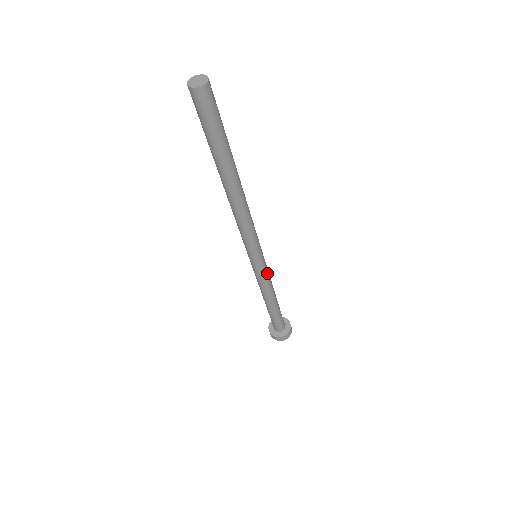
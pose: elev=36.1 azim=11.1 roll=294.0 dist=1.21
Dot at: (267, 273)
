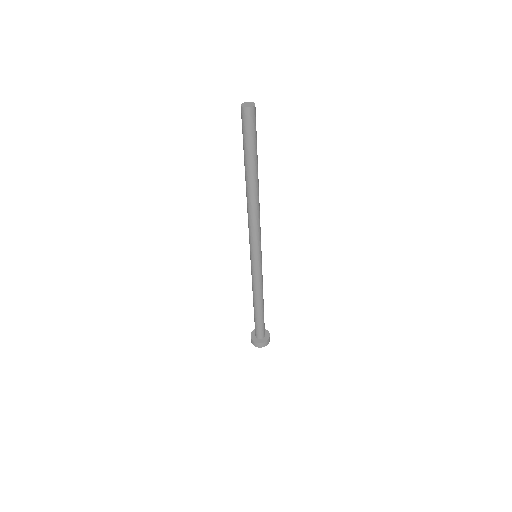
Dot at: occluded
